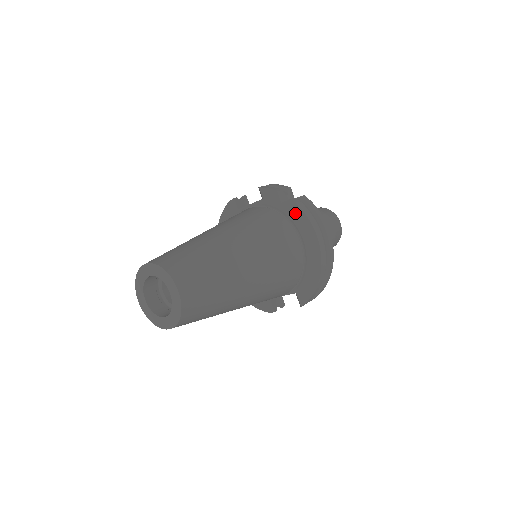
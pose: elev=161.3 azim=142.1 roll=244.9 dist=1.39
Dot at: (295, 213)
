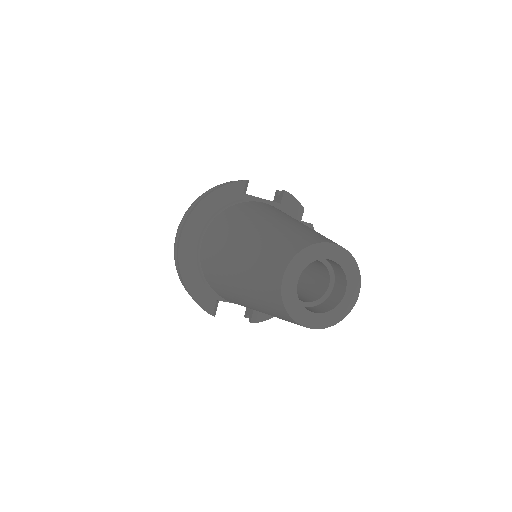
Dot at: occluded
